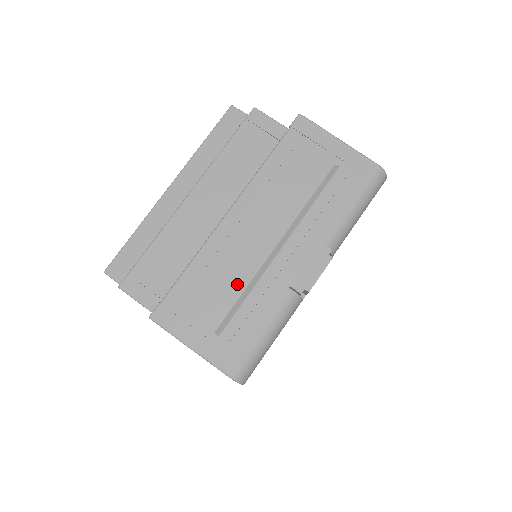
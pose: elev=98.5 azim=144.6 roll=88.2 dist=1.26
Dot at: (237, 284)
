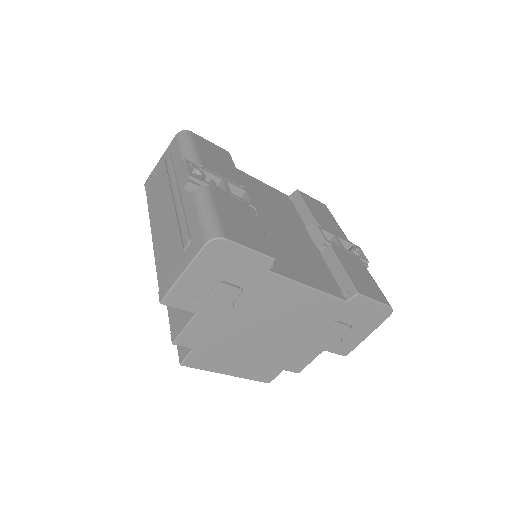
Dot at: (174, 231)
